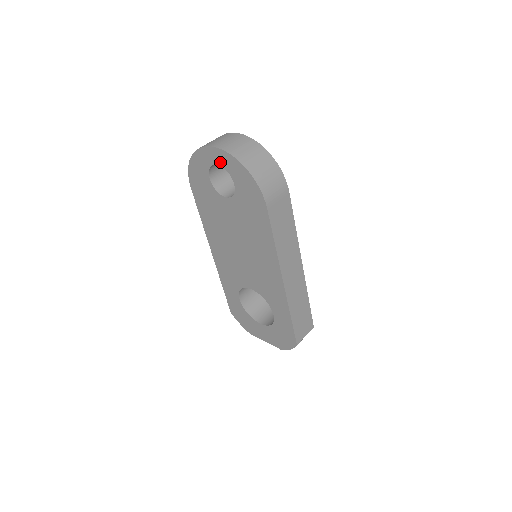
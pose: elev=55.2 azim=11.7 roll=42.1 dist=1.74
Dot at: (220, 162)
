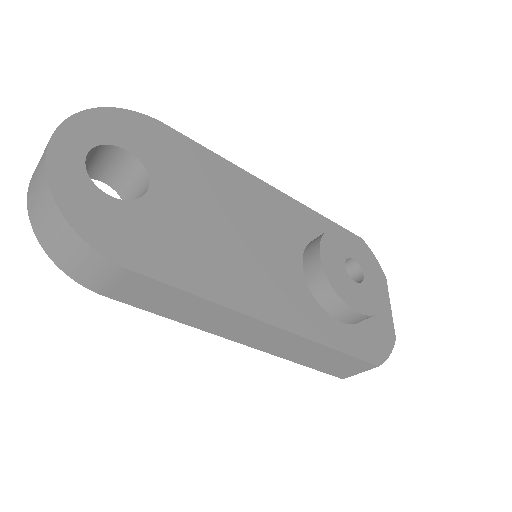
Dot at: occluded
